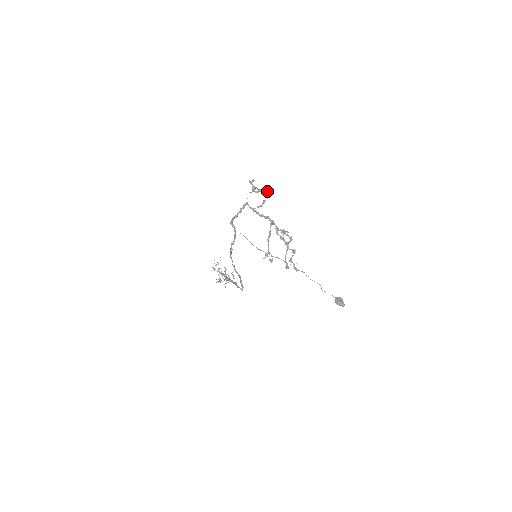
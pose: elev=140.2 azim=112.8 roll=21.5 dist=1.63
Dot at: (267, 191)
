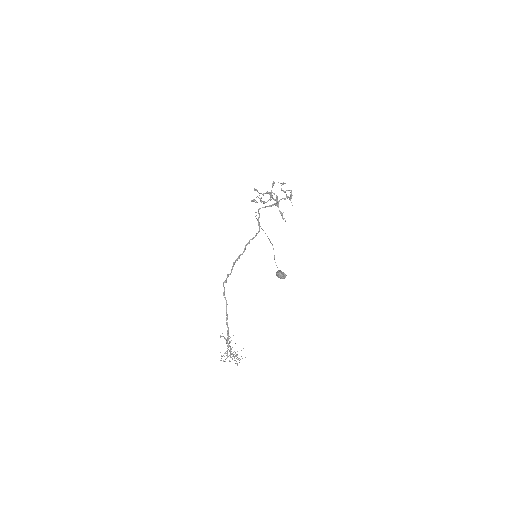
Dot at: (289, 190)
